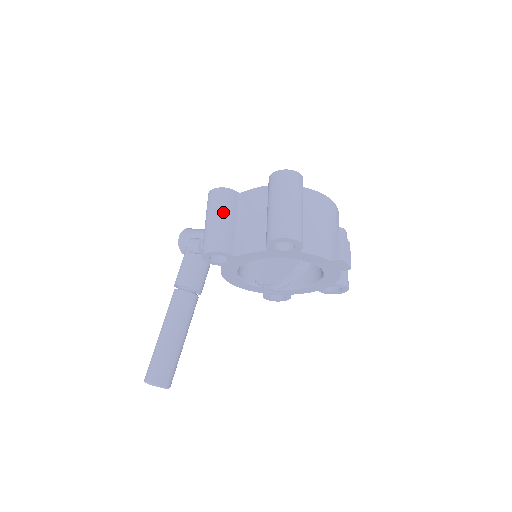
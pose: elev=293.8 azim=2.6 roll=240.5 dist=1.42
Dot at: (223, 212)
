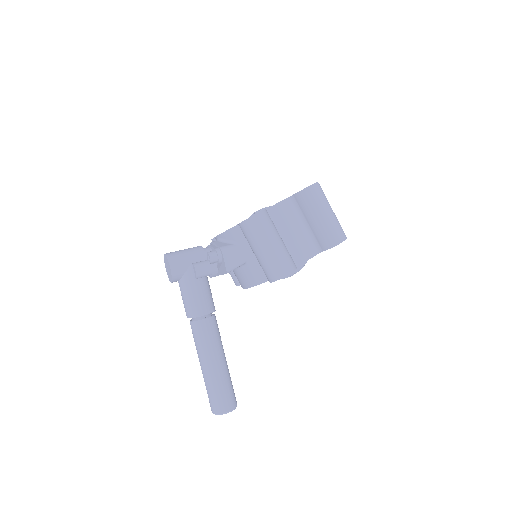
Dot at: (277, 234)
